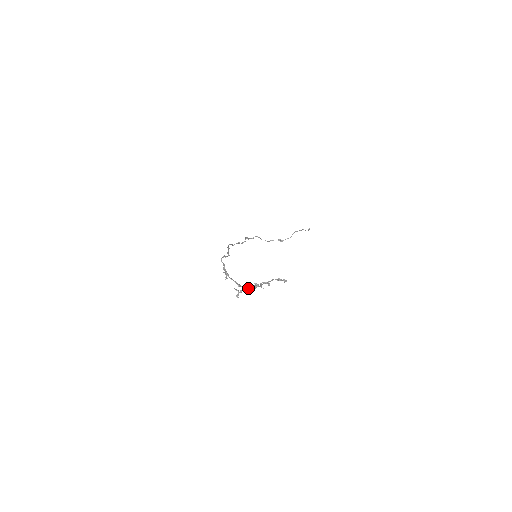
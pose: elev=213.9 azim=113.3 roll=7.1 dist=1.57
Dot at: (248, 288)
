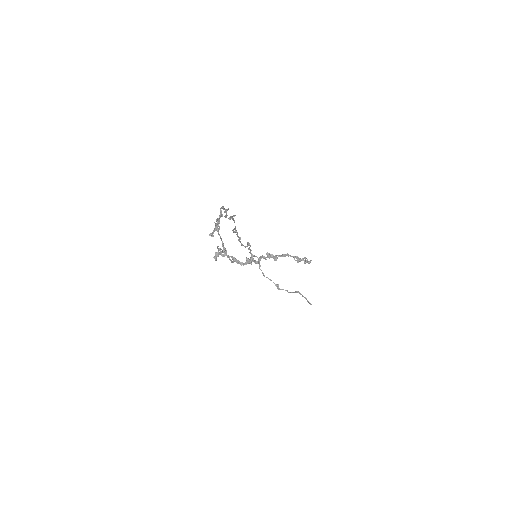
Dot at: occluded
